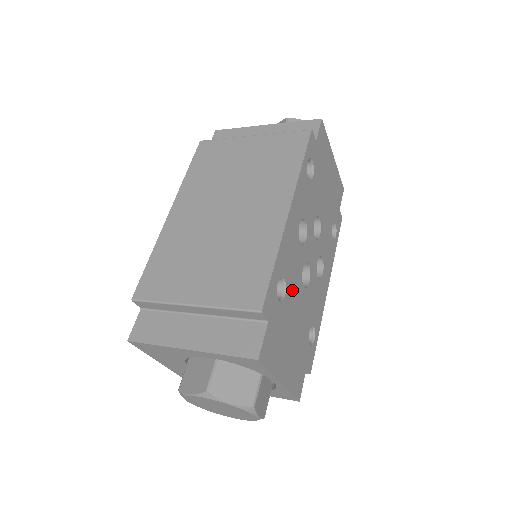
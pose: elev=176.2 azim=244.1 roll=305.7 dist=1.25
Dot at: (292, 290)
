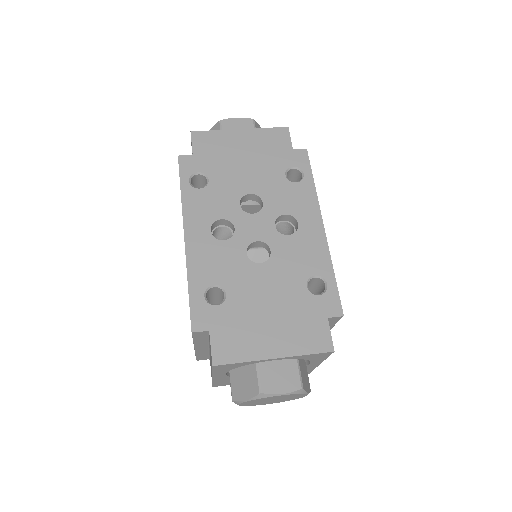
Dot at: (238, 282)
